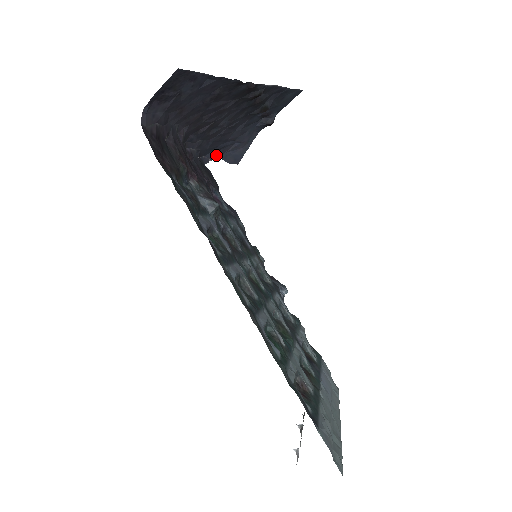
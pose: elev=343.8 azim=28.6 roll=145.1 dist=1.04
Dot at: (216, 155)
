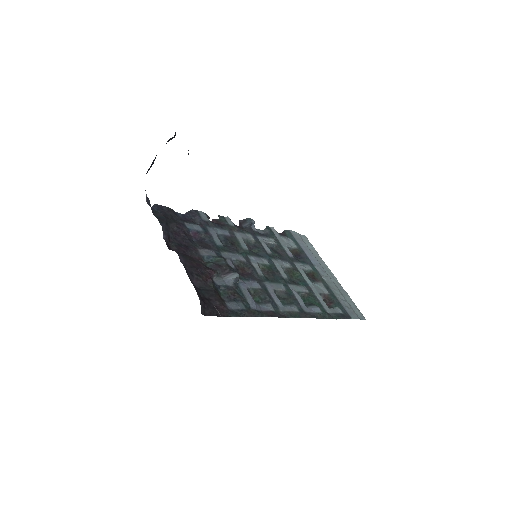
Dot at: occluded
